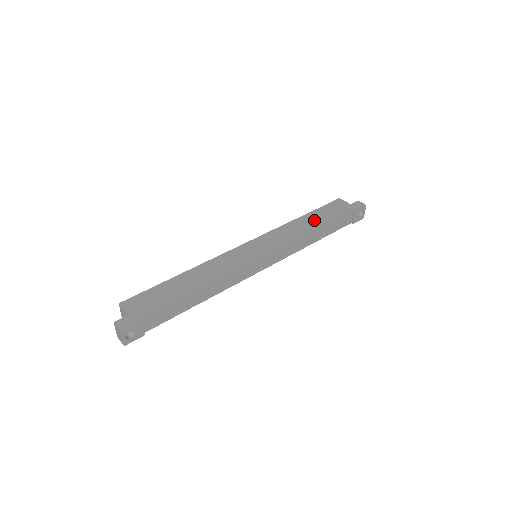
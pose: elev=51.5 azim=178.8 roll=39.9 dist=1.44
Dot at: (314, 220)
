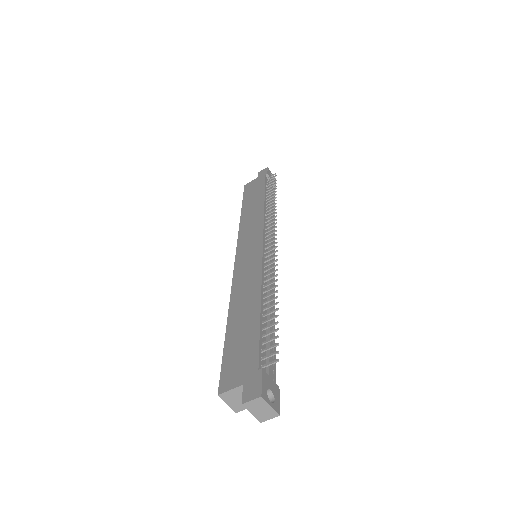
Dot at: (253, 203)
